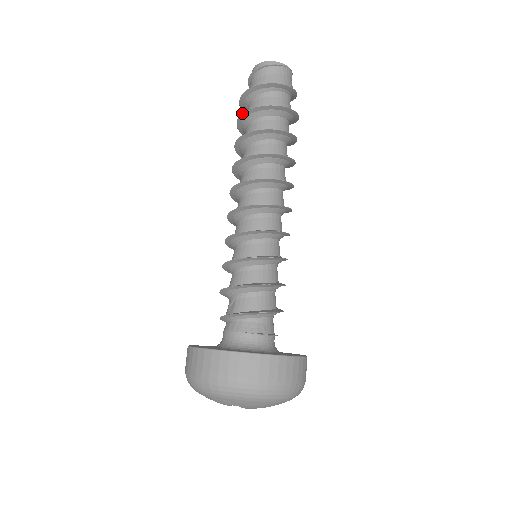
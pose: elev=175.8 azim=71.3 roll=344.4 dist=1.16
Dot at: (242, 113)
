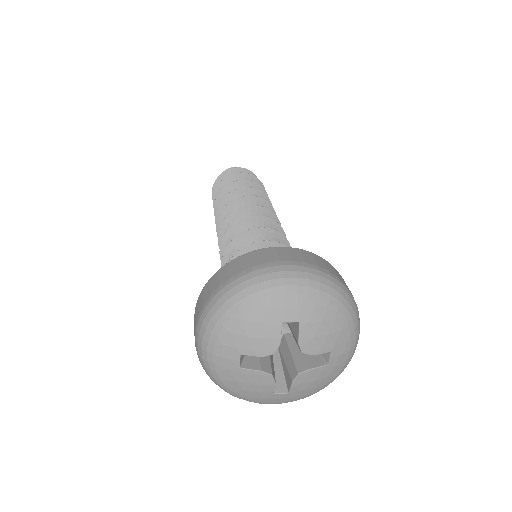
Dot at: (225, 177)
